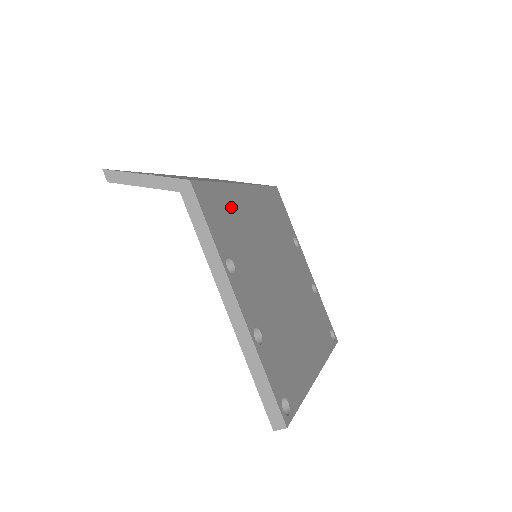
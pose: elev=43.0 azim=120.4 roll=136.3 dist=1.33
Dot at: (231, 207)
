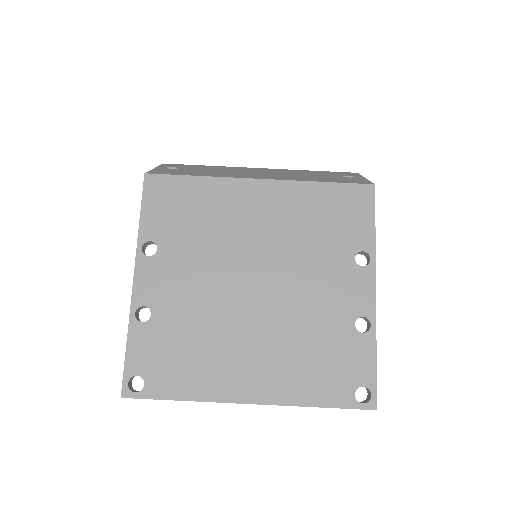
Dot at: (204, 200)
